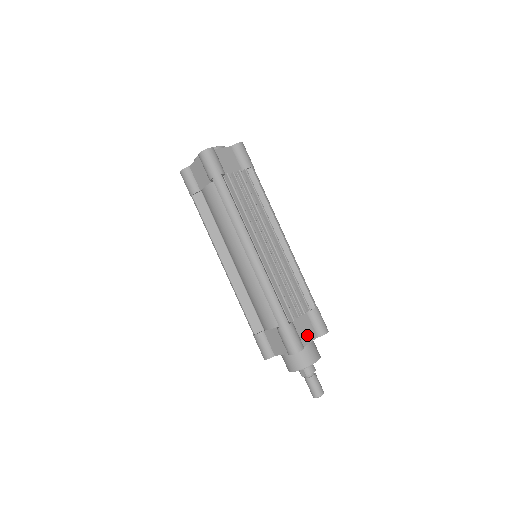
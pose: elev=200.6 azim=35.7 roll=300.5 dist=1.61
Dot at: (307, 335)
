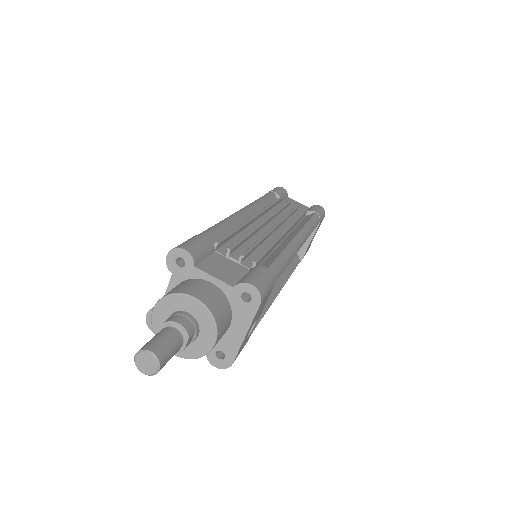
Dot at: (219, 272)
